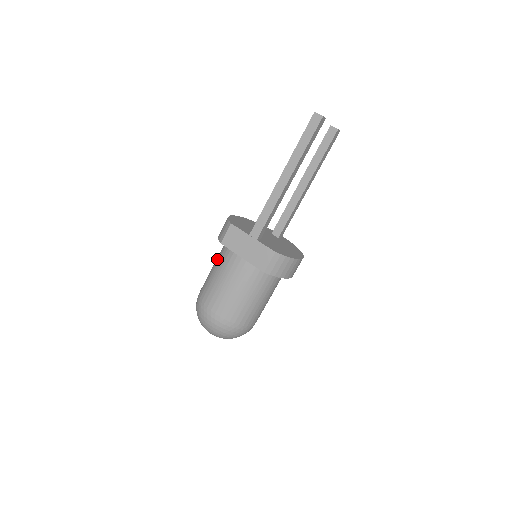
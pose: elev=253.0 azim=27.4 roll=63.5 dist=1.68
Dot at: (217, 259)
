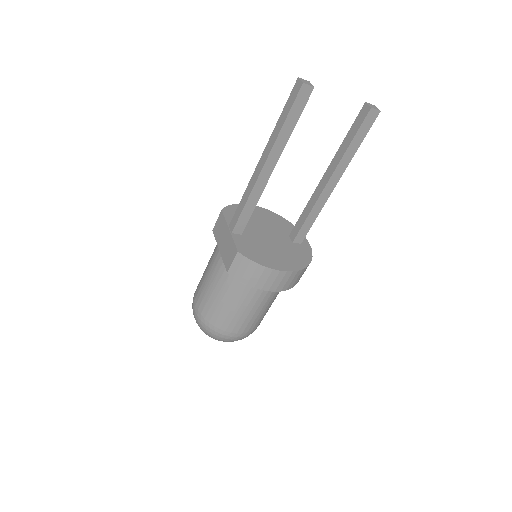
Dot at: occluded
